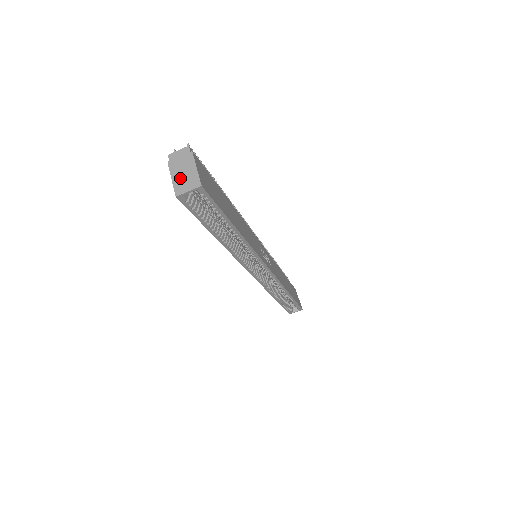
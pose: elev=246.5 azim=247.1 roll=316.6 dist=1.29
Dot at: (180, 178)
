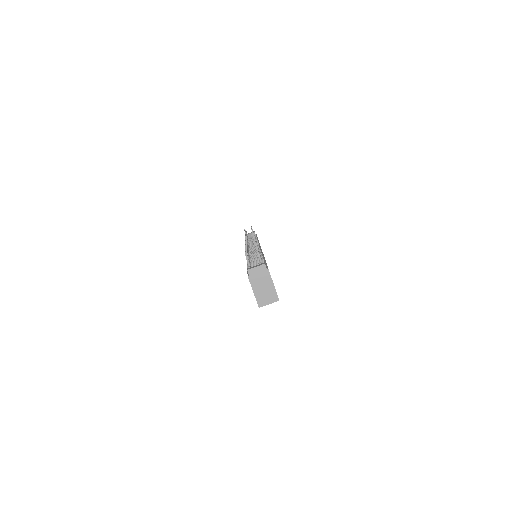
Dot at: (261, 292)
